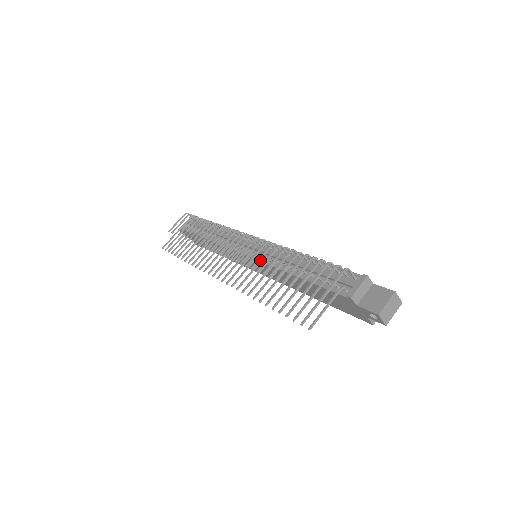
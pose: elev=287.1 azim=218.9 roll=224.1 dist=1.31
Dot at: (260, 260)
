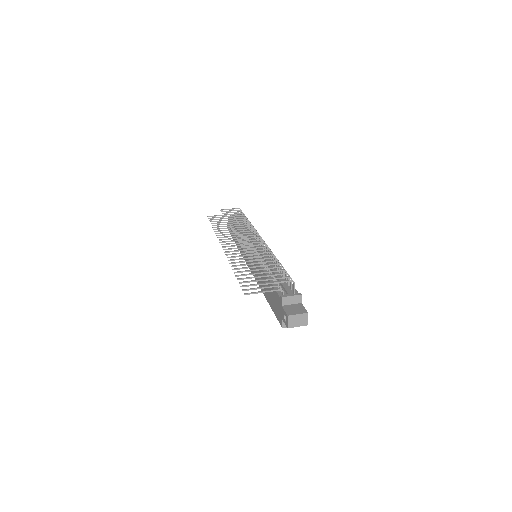
Dot at: (255, 254)
